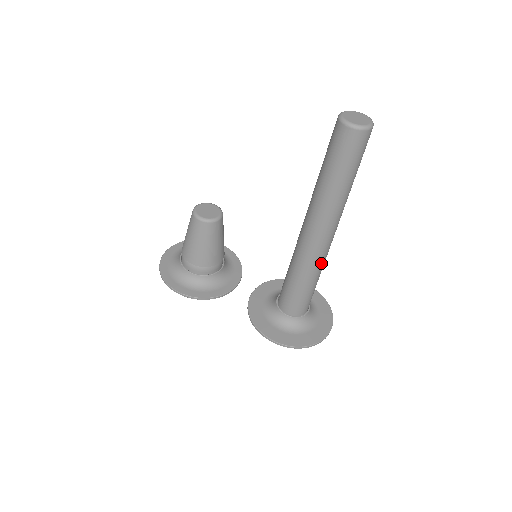
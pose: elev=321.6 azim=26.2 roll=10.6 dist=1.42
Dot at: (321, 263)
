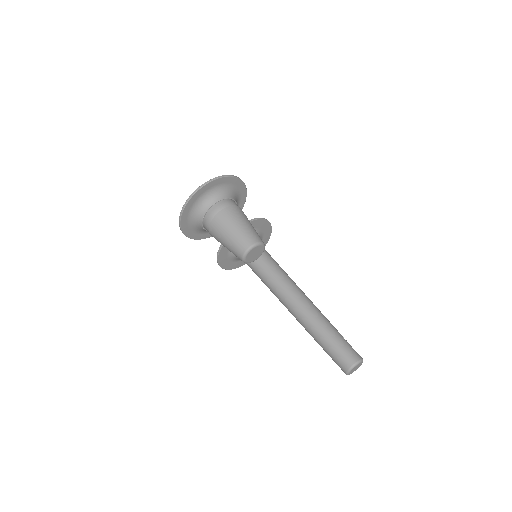
Dot at: occluded
